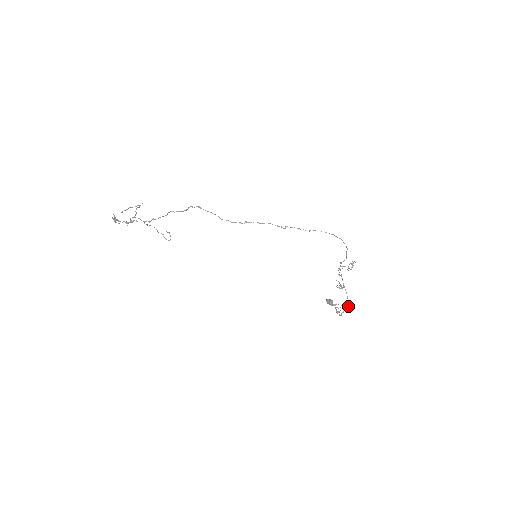
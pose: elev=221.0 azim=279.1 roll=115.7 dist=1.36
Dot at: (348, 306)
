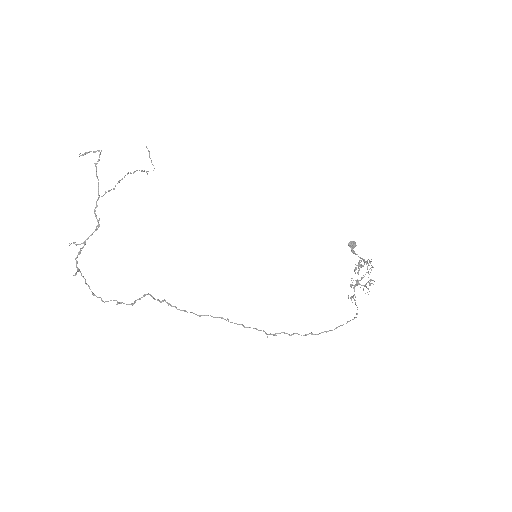
Dot at: occluded
